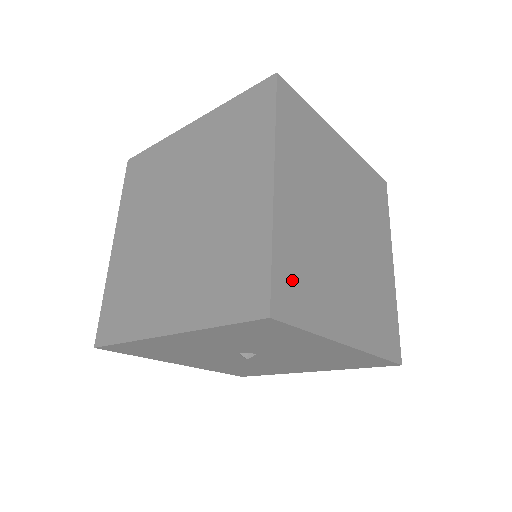
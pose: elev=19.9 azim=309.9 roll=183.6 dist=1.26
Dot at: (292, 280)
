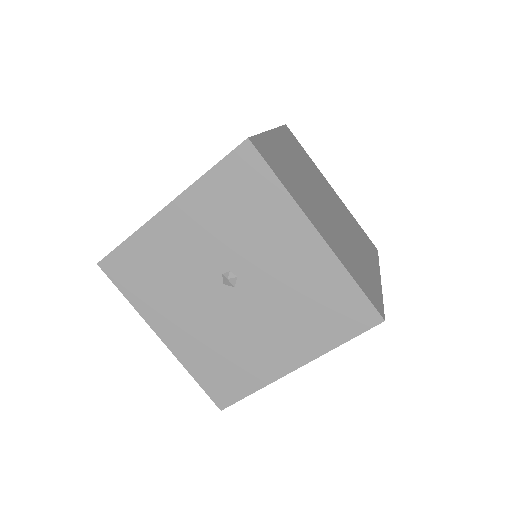
Dot at: (272, 156)
